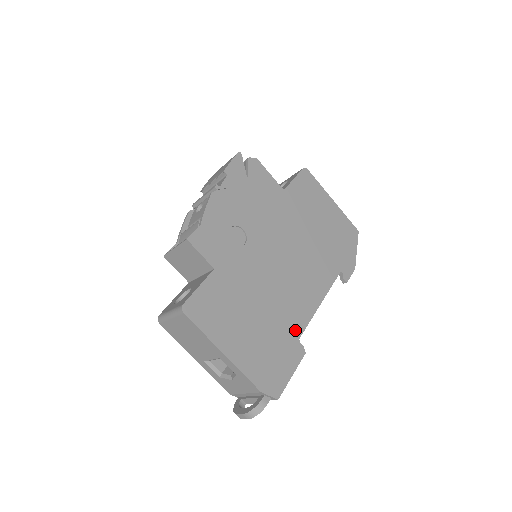
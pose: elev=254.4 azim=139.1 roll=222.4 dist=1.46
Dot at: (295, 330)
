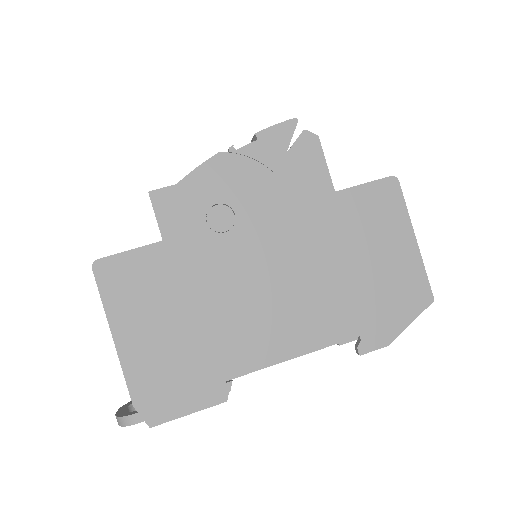
Dot at: (230, 367)
